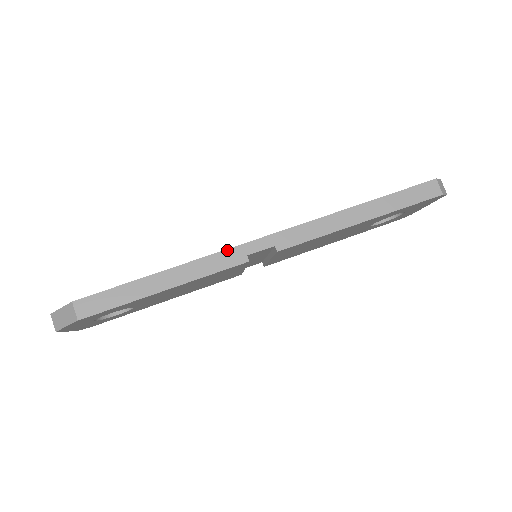
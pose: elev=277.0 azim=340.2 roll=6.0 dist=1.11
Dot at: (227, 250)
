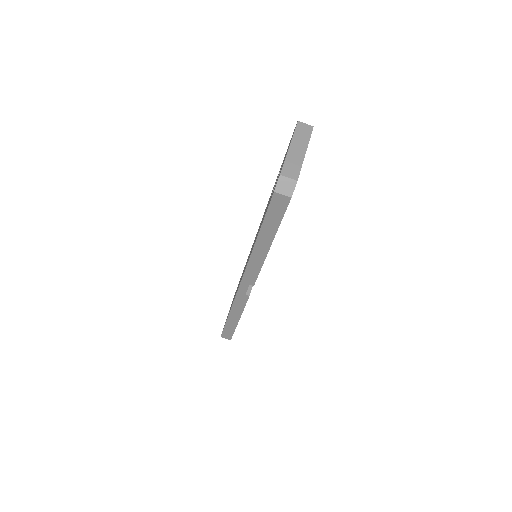
Dot at: (236, 297)
